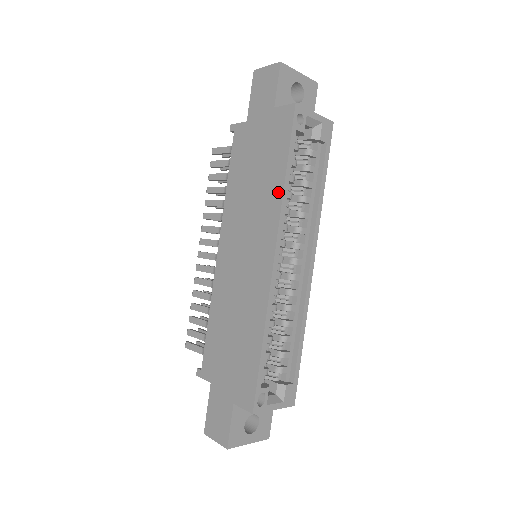
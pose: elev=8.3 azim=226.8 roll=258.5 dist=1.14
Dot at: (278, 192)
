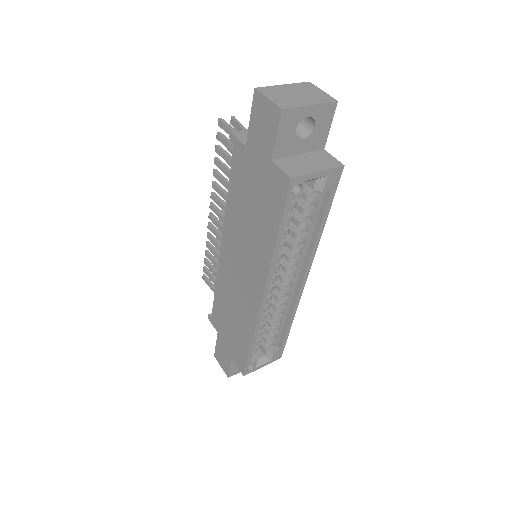
Dot at: (269, 250)
